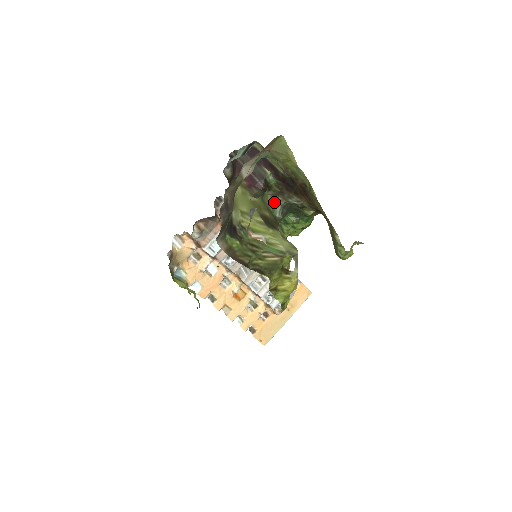
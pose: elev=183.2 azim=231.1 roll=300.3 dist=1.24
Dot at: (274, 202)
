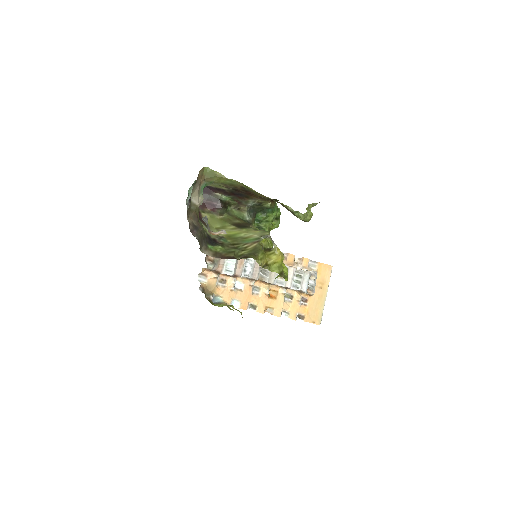
Dot at: (240, 212)
